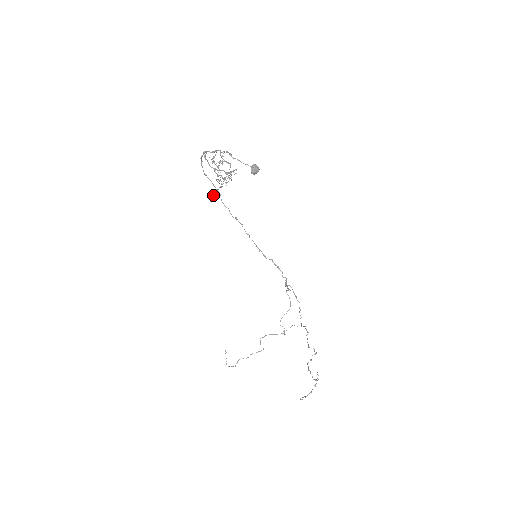
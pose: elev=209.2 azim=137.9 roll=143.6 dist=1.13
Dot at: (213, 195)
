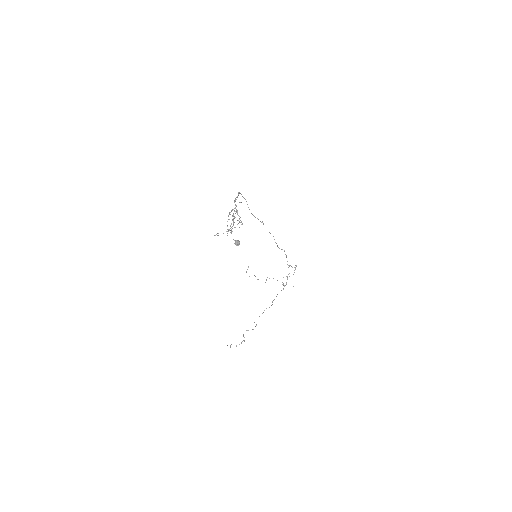
Dot at: occluded
